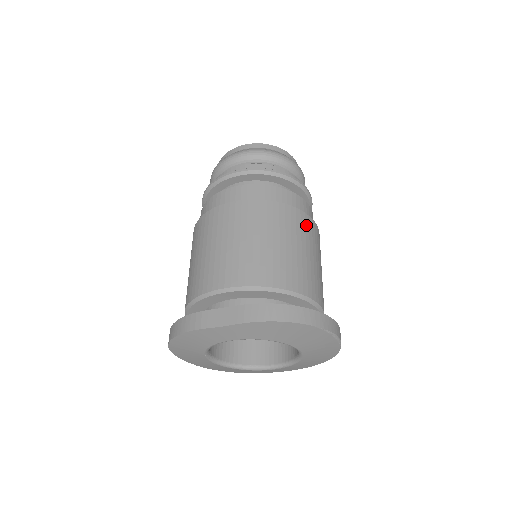
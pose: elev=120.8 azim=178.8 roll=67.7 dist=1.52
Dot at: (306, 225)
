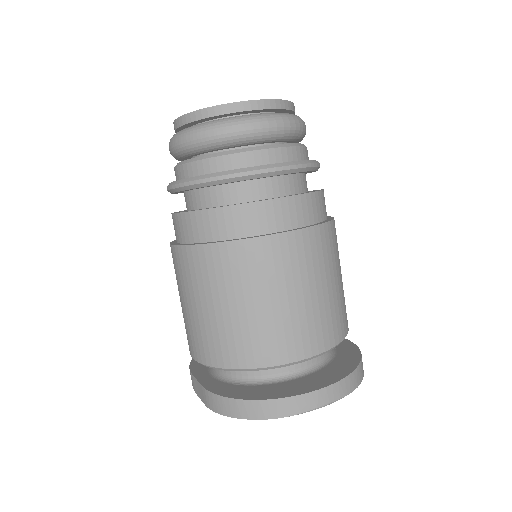
Dot at: (258, 258)
